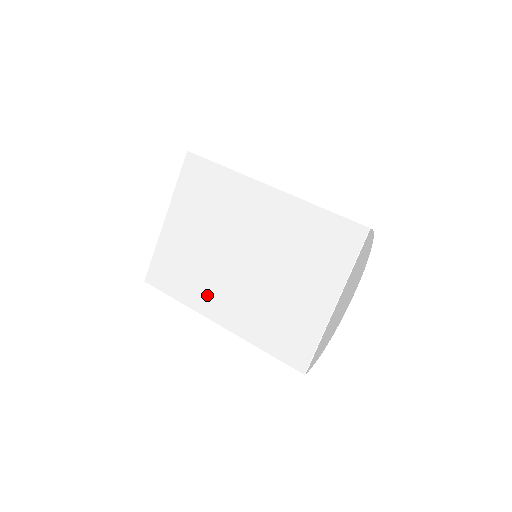
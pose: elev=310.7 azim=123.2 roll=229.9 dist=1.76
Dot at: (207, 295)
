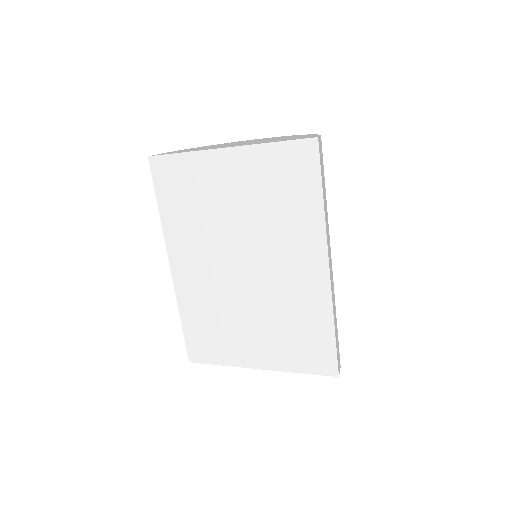
Dot at: (186, 242)
